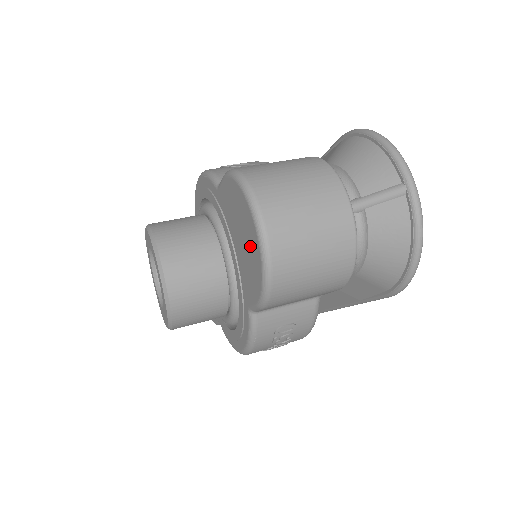
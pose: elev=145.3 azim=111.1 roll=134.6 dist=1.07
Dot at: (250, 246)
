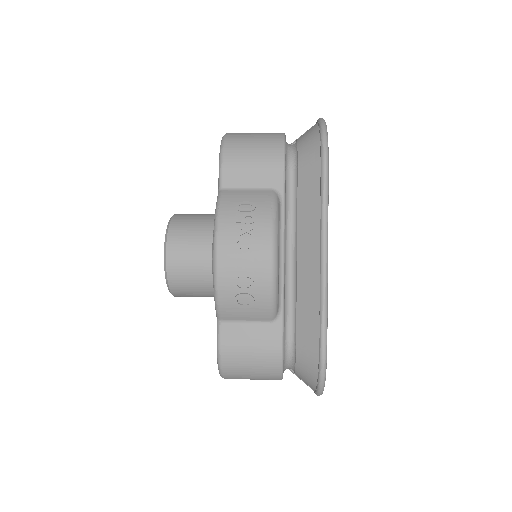
Dot at: occluded
